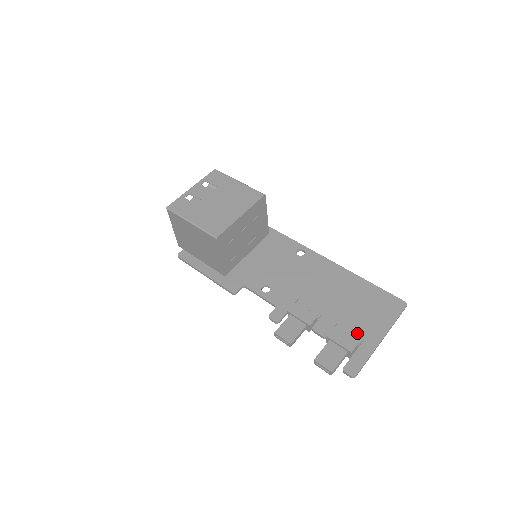
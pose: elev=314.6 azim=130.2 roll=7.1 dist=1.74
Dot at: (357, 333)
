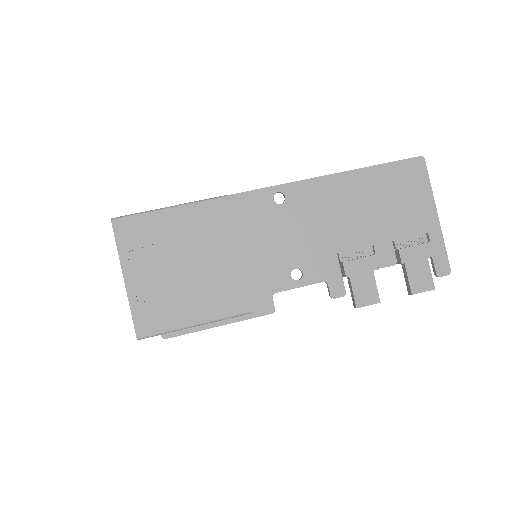
Dot at: (415, 232)
